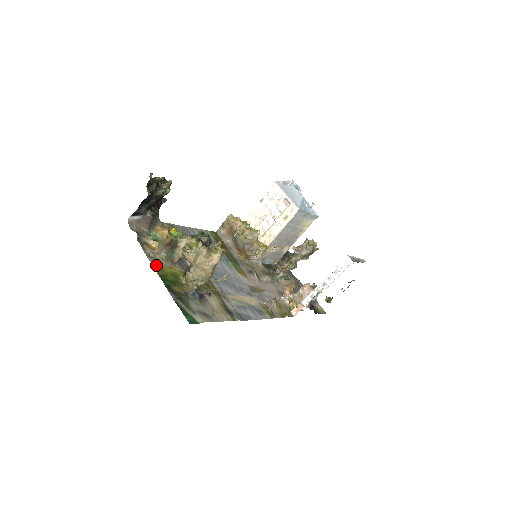
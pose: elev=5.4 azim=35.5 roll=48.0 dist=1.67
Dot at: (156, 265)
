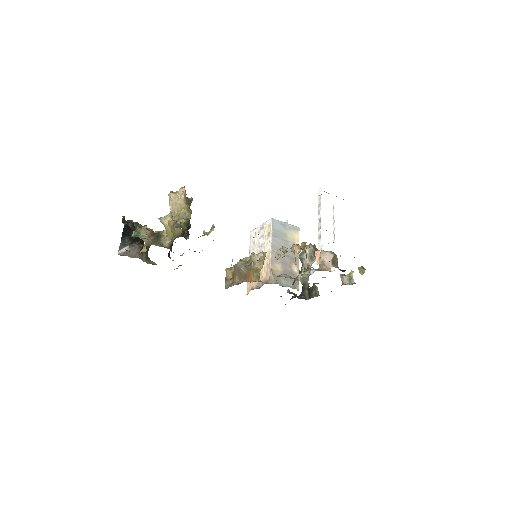
Dot at: occluded
